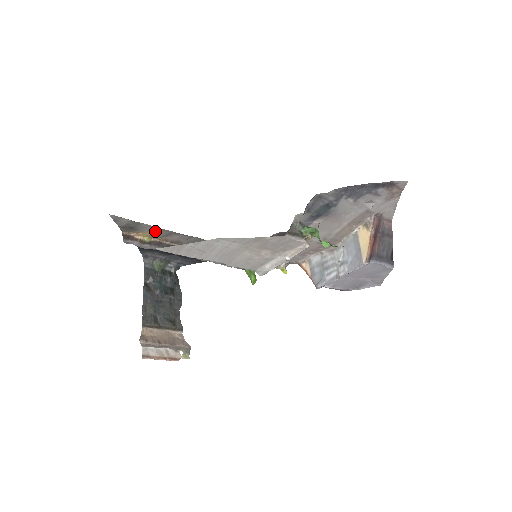
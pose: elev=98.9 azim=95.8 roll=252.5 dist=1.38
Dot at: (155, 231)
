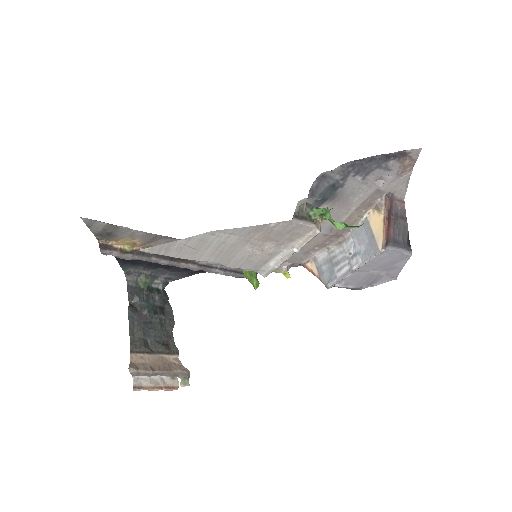
Dot at: (137, 236)
